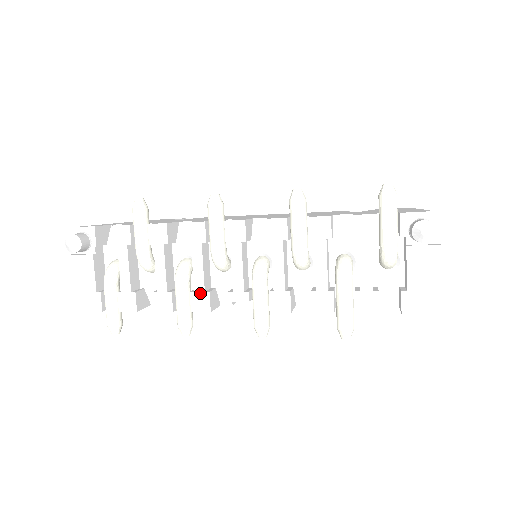
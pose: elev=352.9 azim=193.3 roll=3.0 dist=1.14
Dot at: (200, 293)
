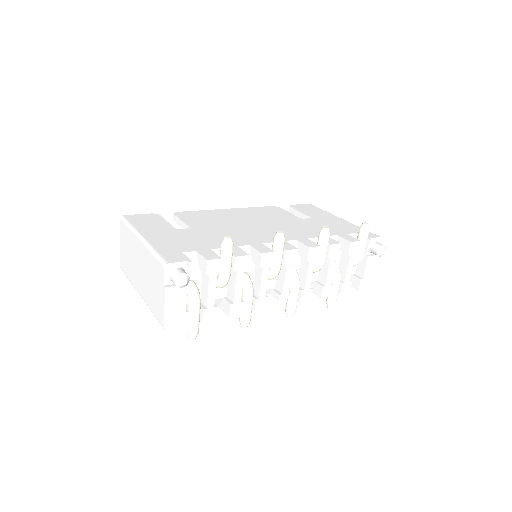
Dot at: (262, 299)
